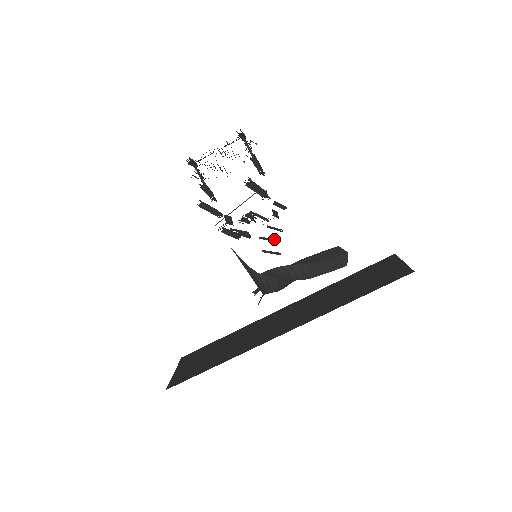
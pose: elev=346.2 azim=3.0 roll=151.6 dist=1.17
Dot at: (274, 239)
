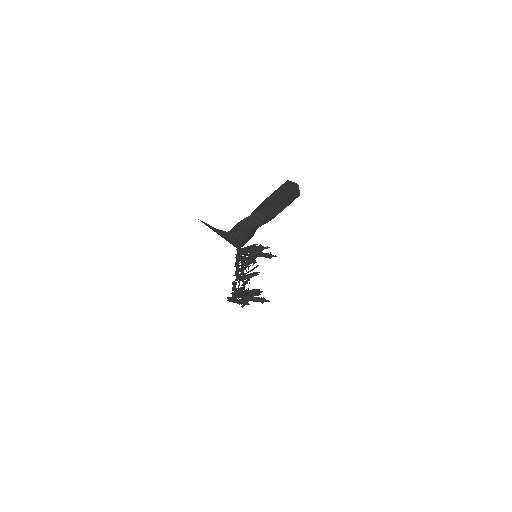
Dot at: occluded
